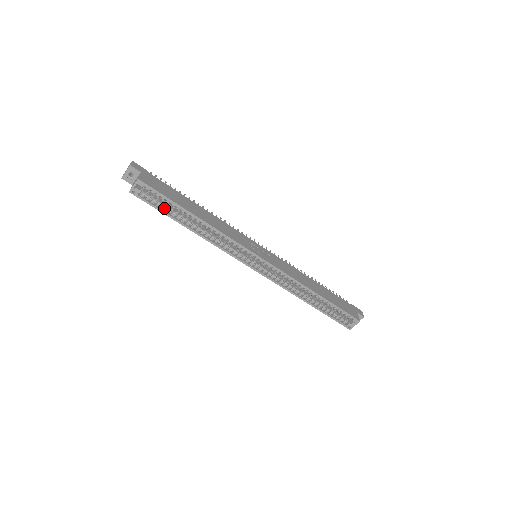
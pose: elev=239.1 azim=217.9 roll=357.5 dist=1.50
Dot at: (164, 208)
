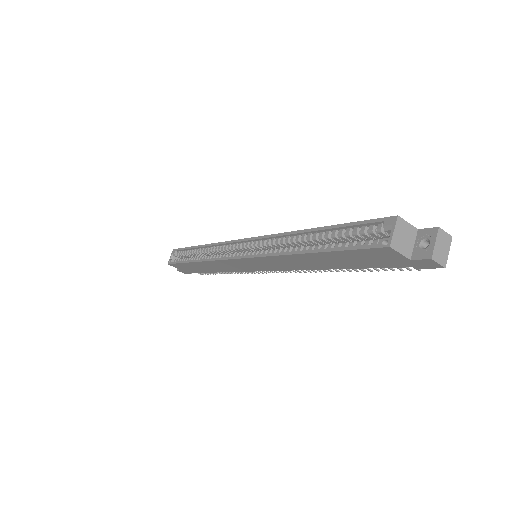
Dot at: (184, 260)
